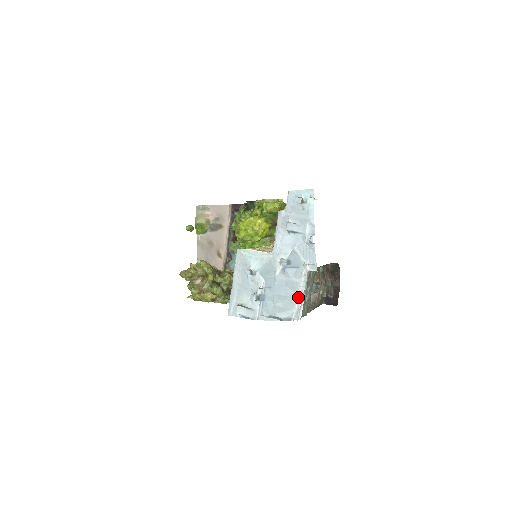
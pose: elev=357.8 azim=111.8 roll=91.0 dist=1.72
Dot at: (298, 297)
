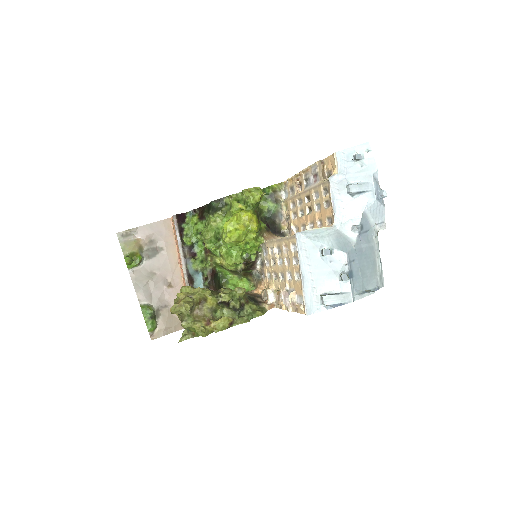
Dot at: (376, 262)
